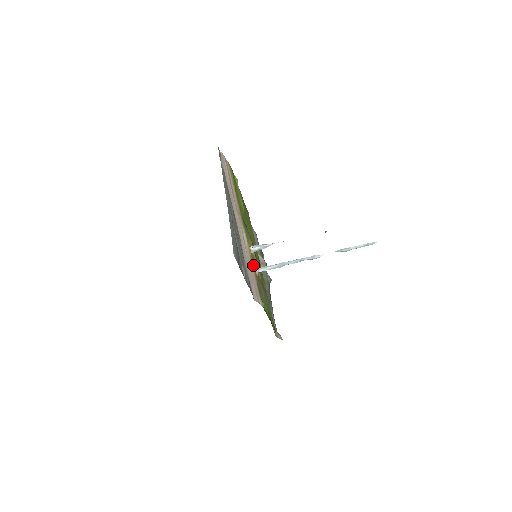
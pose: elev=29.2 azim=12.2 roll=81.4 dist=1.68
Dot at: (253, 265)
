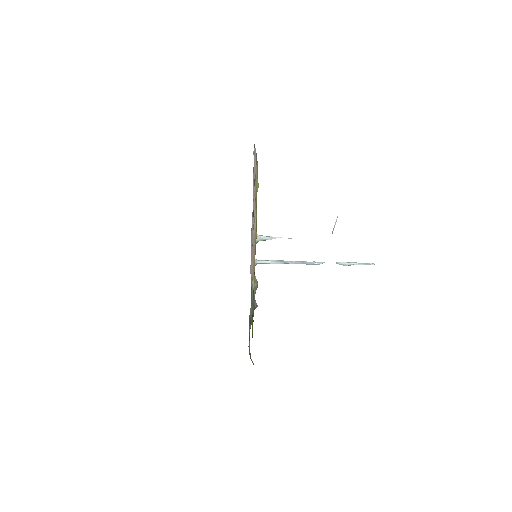
Dot at: (255, 250)
